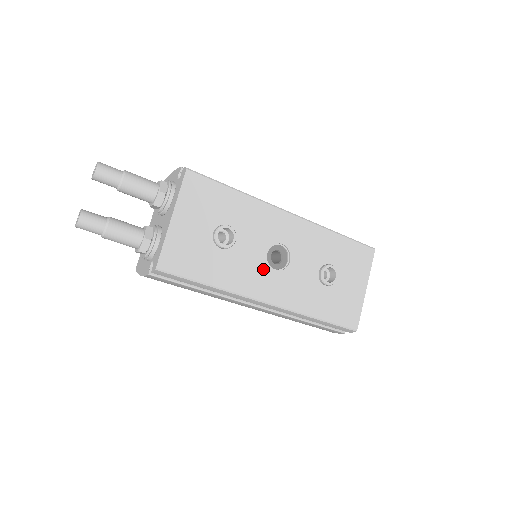
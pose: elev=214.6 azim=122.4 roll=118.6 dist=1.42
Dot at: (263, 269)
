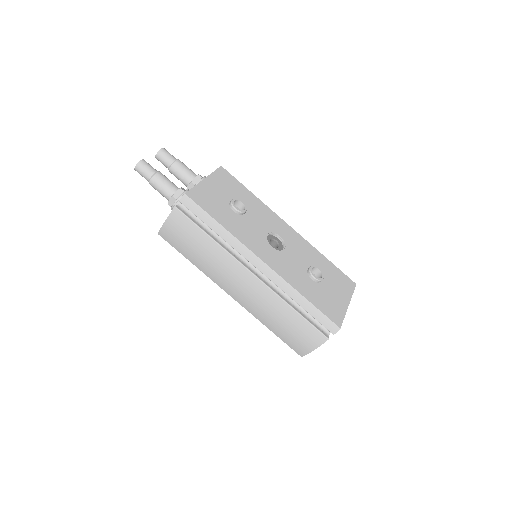
Dot at: (263, 241)
